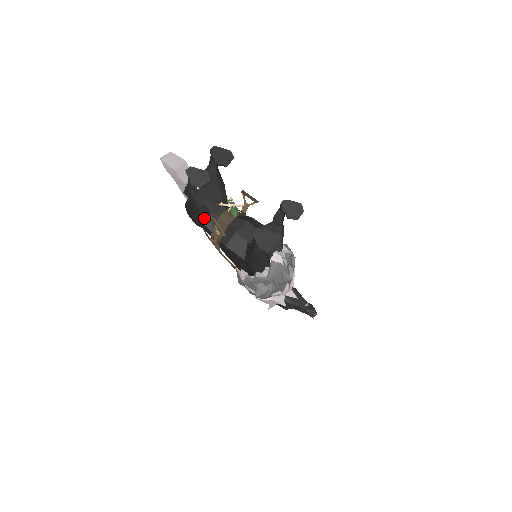
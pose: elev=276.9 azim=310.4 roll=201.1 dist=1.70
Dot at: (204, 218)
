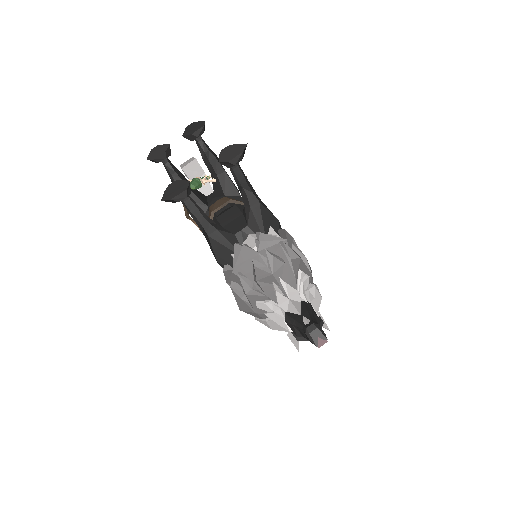
Dot at: occluded
